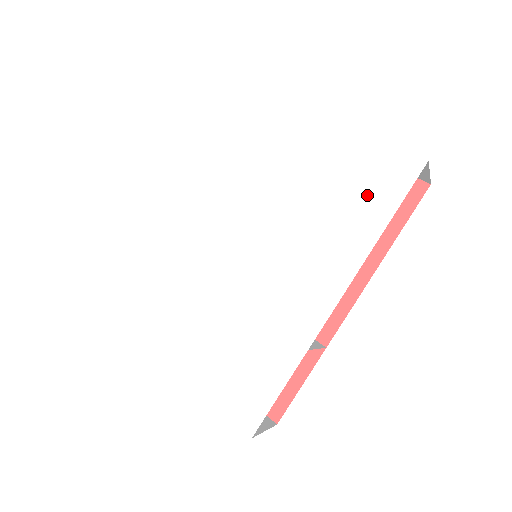
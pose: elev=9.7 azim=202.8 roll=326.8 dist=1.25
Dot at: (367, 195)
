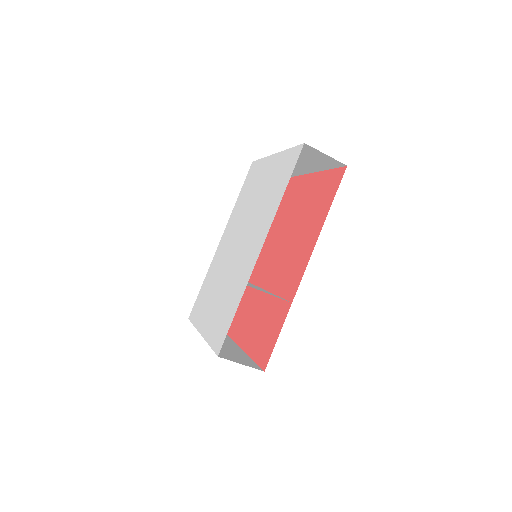
Dot at: (281, 181)
